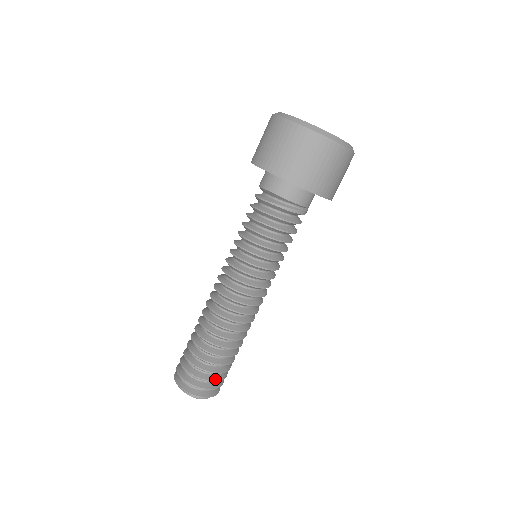
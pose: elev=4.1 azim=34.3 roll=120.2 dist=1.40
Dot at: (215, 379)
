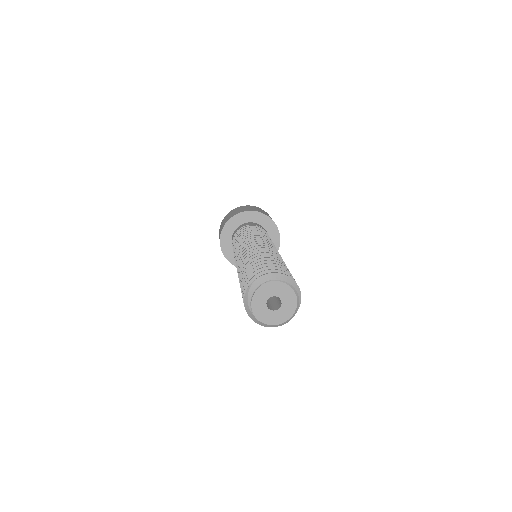
Dot at: (268, 268)
